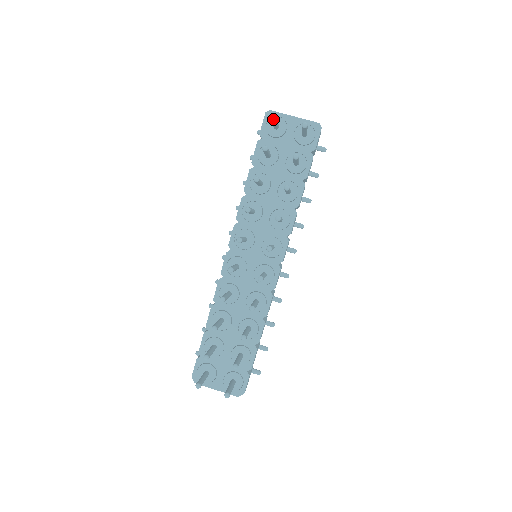
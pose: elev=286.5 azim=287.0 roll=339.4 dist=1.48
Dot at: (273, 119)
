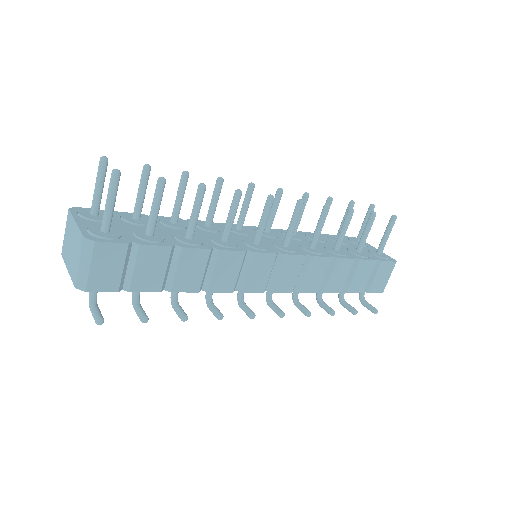
Dot at: (371, 205)
